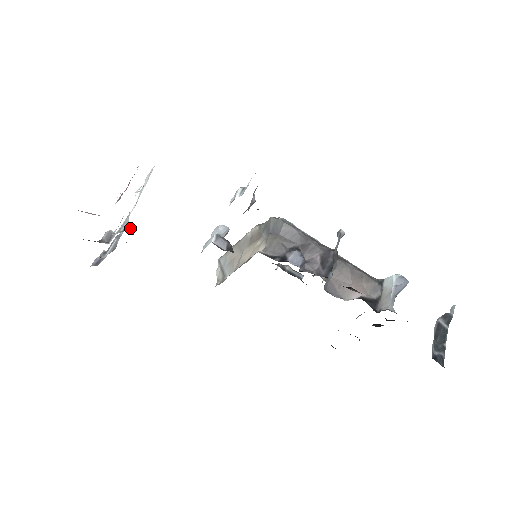
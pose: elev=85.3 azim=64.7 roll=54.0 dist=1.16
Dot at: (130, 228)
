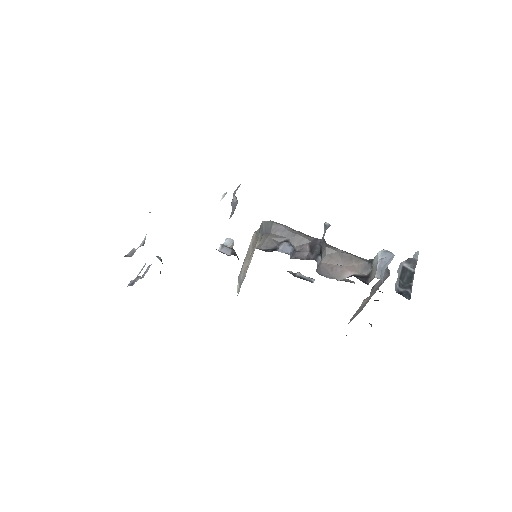
Dot at: (159, 257)
